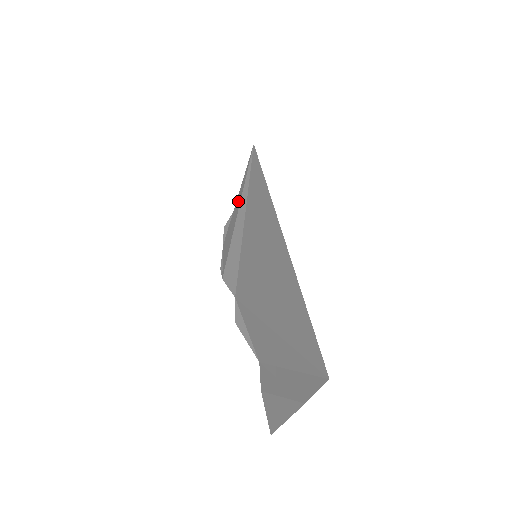
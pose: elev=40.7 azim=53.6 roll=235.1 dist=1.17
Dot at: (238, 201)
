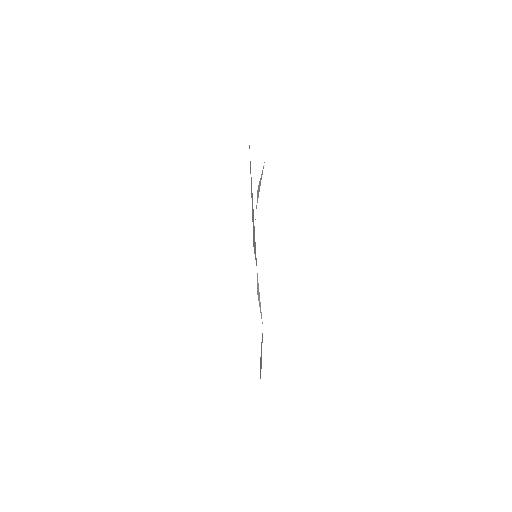
Dot at: occluded
